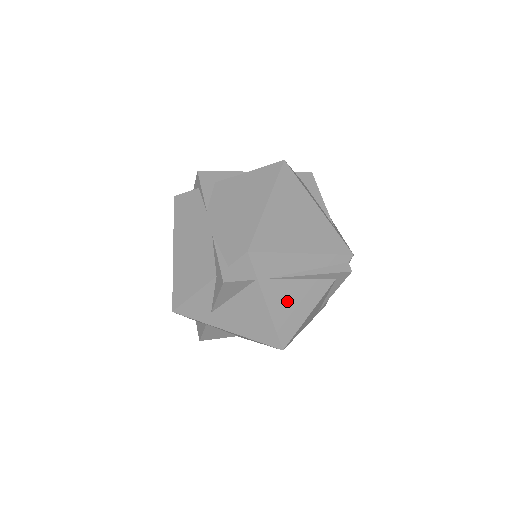
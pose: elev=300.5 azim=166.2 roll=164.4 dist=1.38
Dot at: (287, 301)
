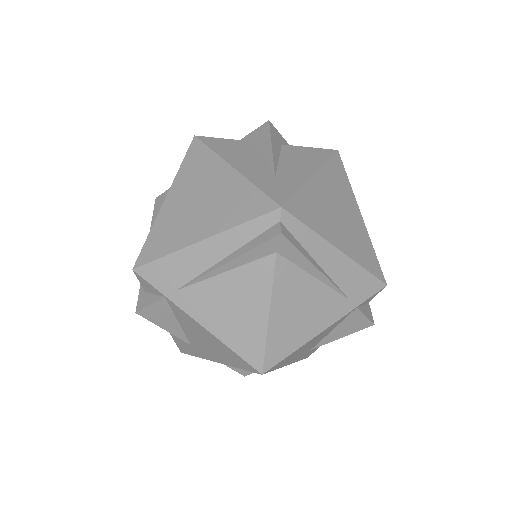
Dot at: (222, 308)
